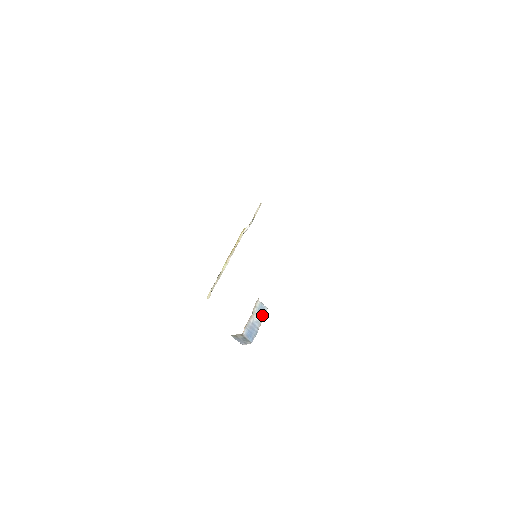
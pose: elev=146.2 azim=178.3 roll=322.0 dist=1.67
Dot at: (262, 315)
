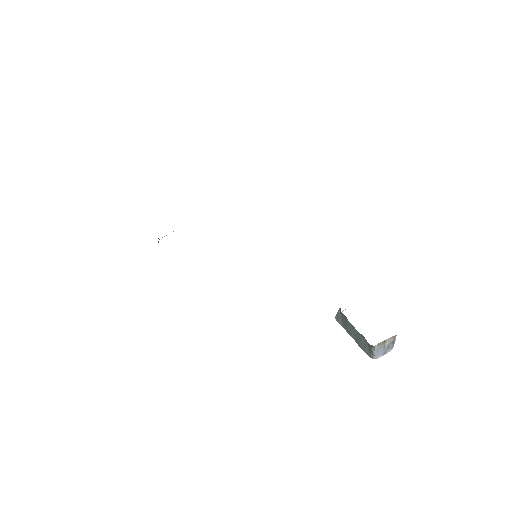
Dot at: occluded
